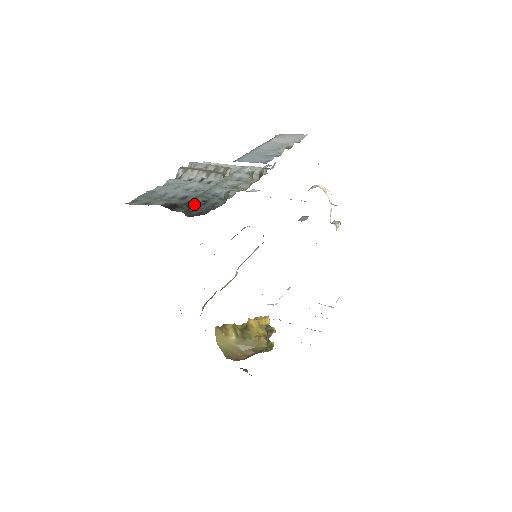
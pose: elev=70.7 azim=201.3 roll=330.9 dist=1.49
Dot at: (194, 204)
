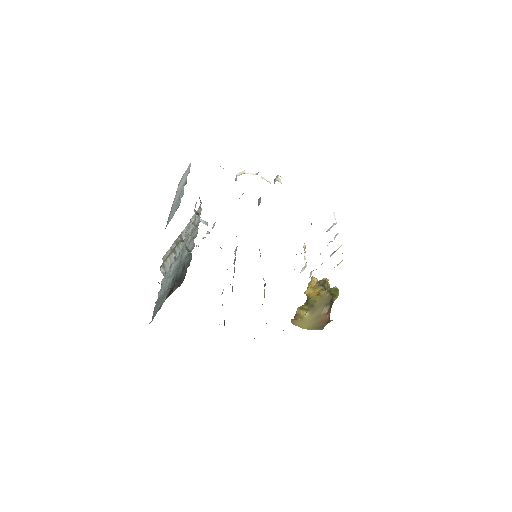
Dot at: (179, 276)
